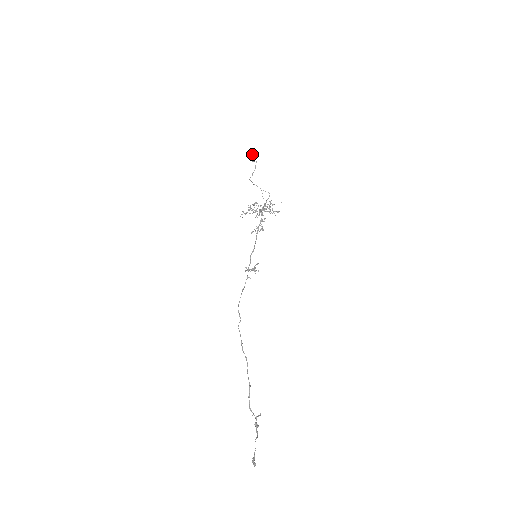
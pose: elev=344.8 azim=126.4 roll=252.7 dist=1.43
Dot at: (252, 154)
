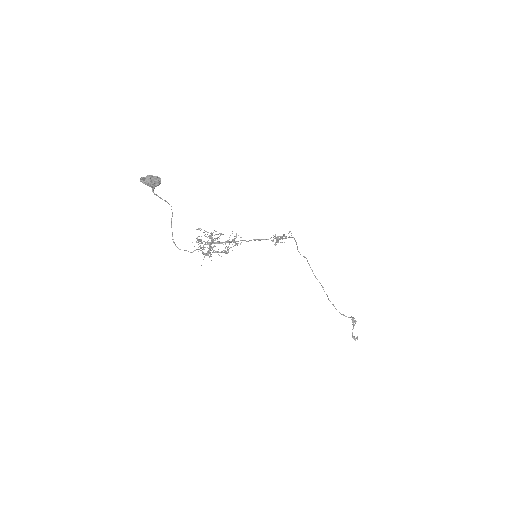
Dot at: (145, 183)
